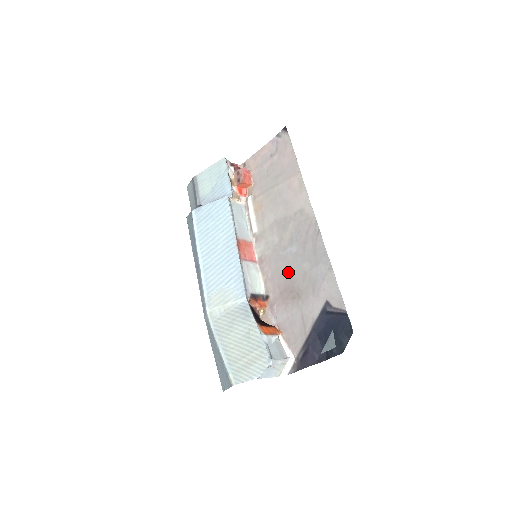
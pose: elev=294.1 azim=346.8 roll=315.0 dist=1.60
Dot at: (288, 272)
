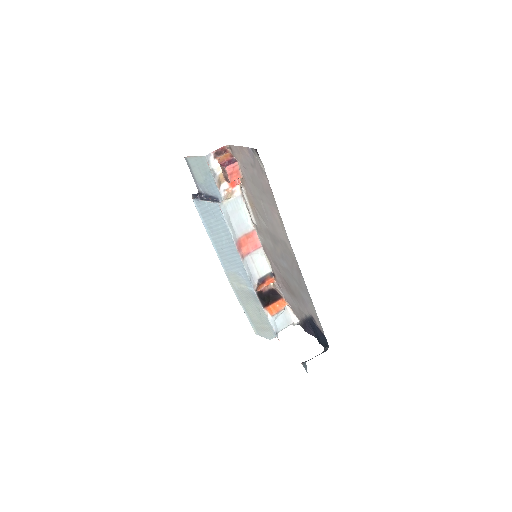
Dot at: (284, 275)
